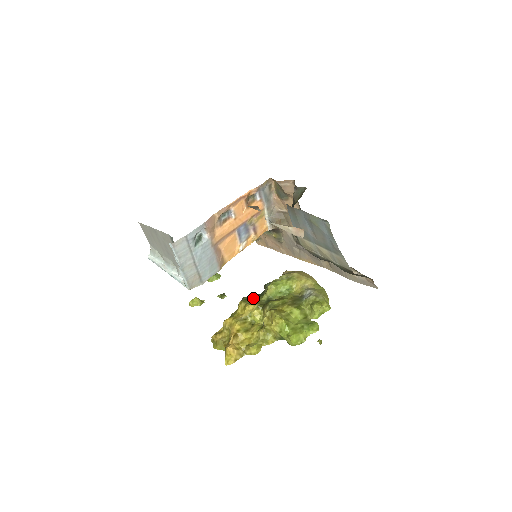
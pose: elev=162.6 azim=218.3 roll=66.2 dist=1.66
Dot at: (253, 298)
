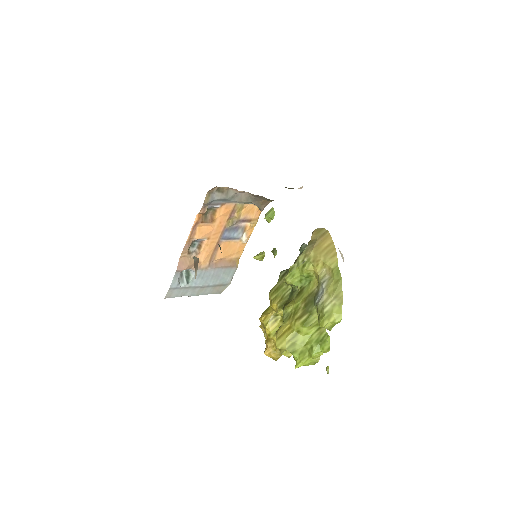
Dot at: (283, 281)
